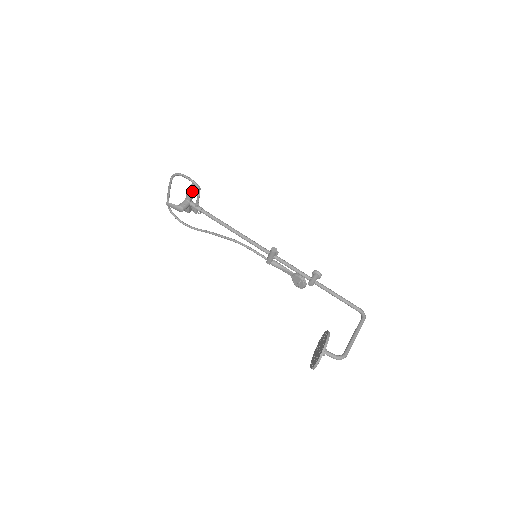
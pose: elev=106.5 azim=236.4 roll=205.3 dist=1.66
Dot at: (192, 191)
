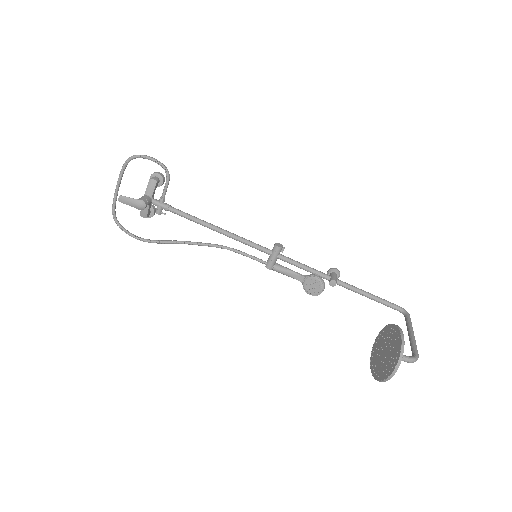
Dot at: (156, 180)
